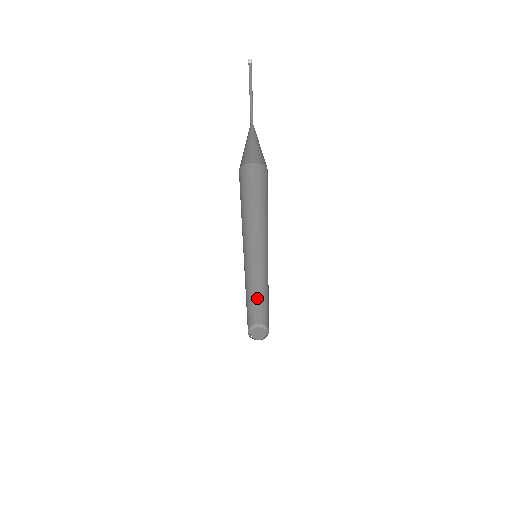
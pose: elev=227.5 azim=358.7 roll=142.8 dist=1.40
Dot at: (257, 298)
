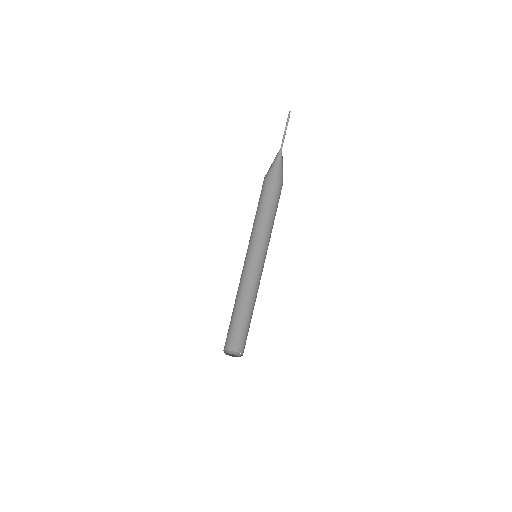
Dot at: (241, 316)
